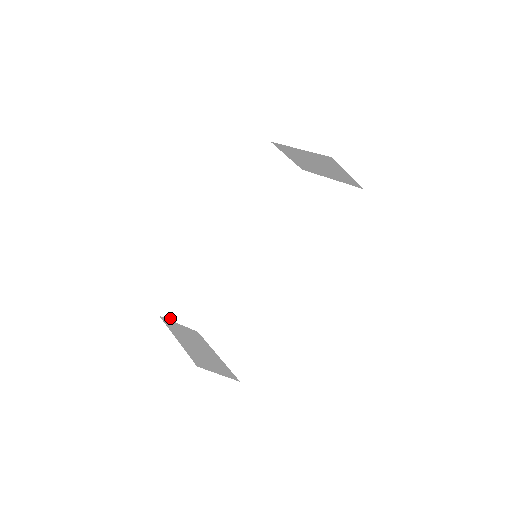
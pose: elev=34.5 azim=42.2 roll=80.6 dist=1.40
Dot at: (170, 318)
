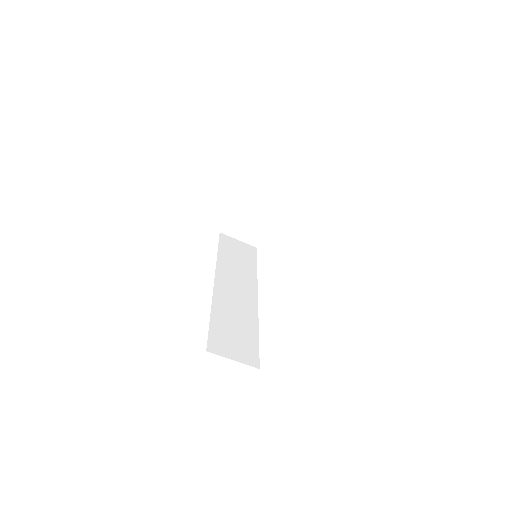
Dot at: (220, 354)
